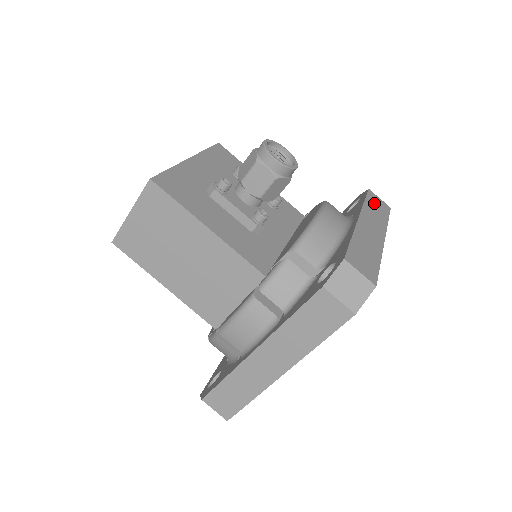
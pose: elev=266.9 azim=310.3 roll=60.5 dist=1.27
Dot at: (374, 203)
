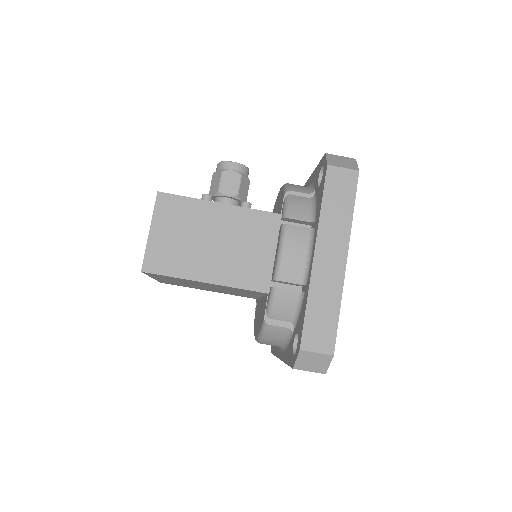
Dot at: occluded
